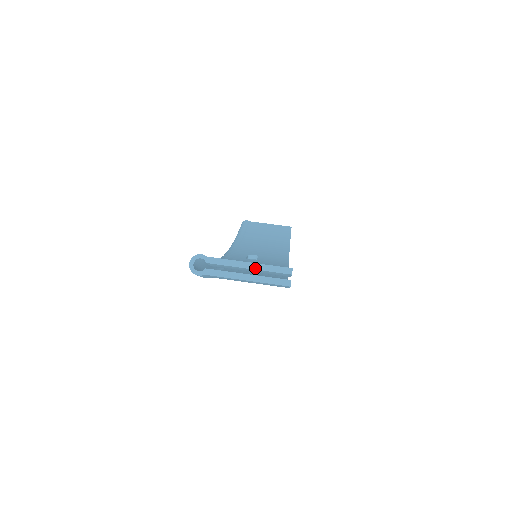
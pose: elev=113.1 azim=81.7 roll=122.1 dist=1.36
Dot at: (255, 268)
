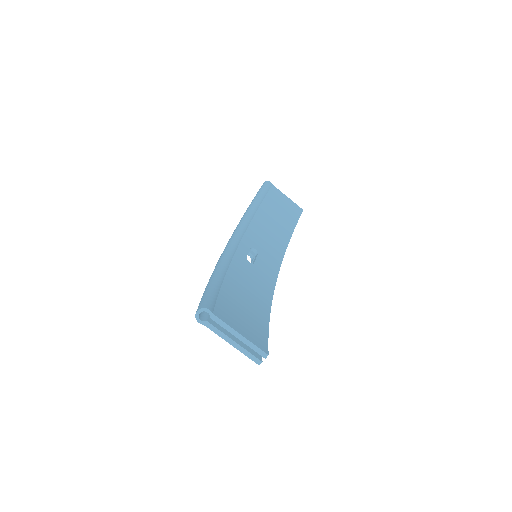
Dot at: (242, 341)
